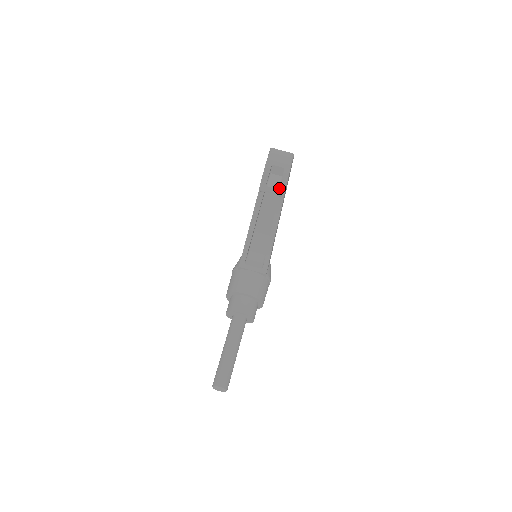
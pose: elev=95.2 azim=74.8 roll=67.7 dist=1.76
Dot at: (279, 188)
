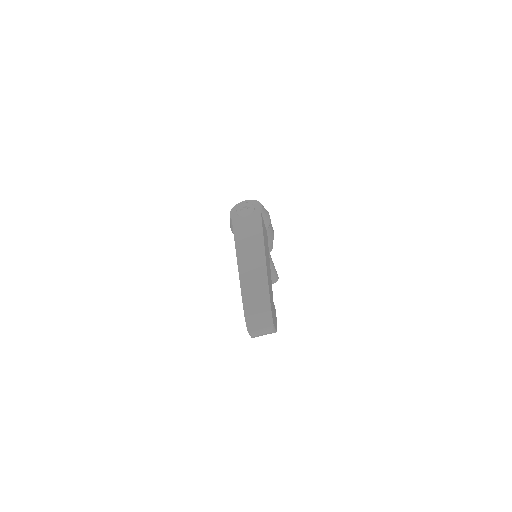
Dot at: occluded
